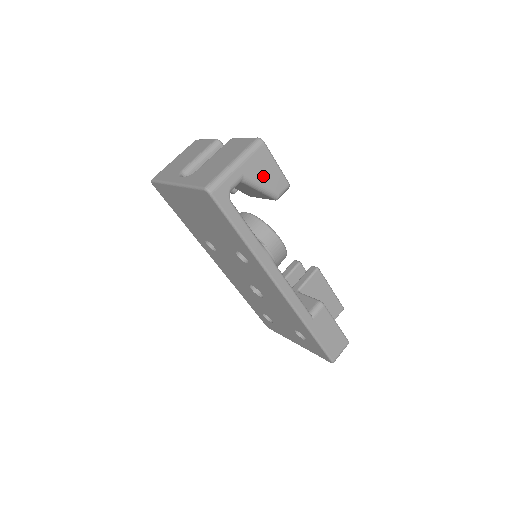
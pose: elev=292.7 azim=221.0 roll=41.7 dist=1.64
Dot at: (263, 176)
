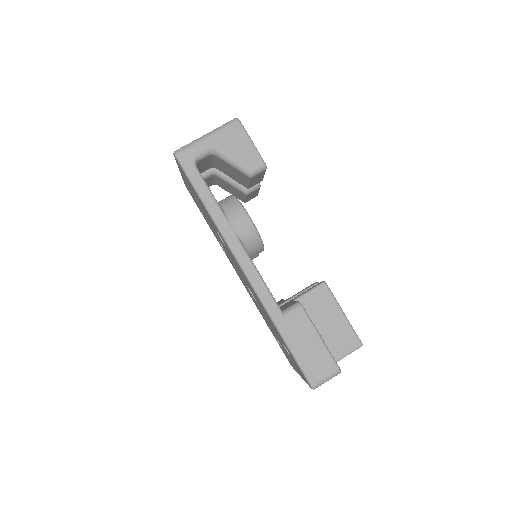
Dot at: (234, 150)
